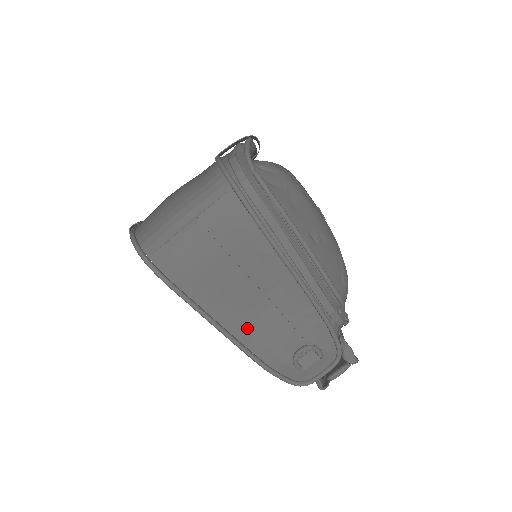
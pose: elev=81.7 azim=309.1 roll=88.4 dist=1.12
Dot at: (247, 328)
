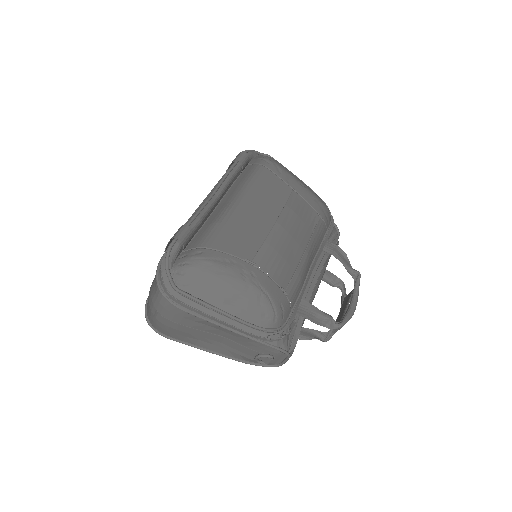
Dot at: (222, 348)
